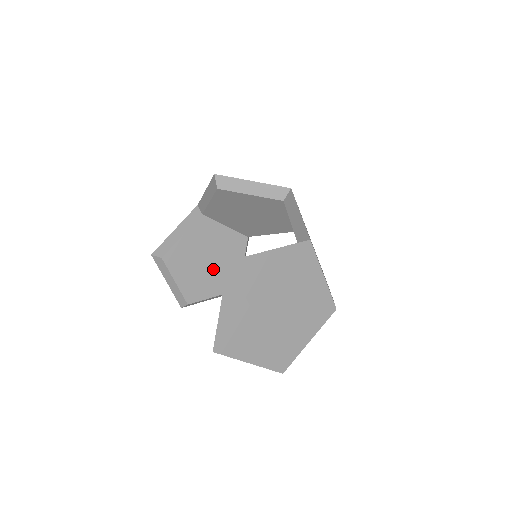
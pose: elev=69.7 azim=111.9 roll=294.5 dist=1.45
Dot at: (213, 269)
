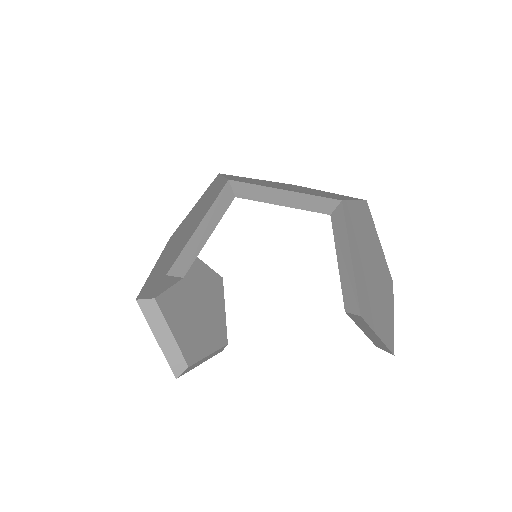
Dot at: (204, 303)
